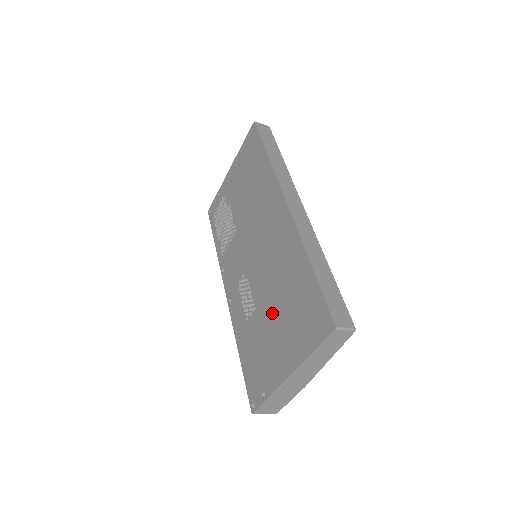
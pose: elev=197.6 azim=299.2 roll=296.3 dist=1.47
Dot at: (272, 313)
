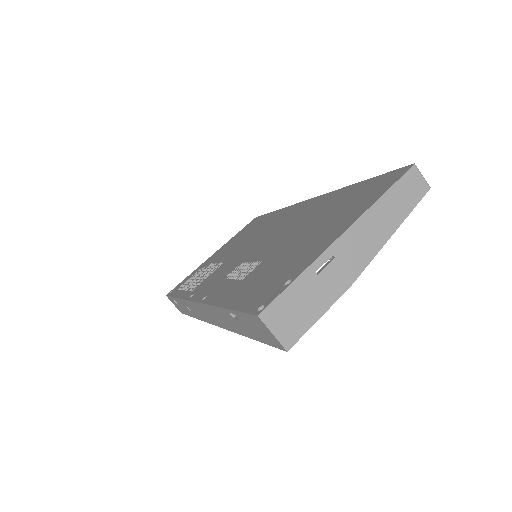
Dot at: (298, 238)
